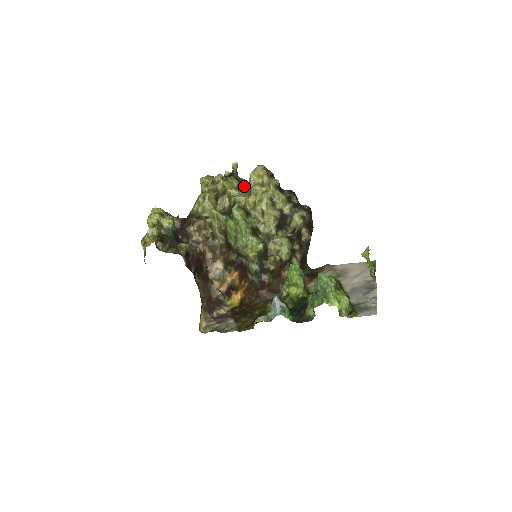
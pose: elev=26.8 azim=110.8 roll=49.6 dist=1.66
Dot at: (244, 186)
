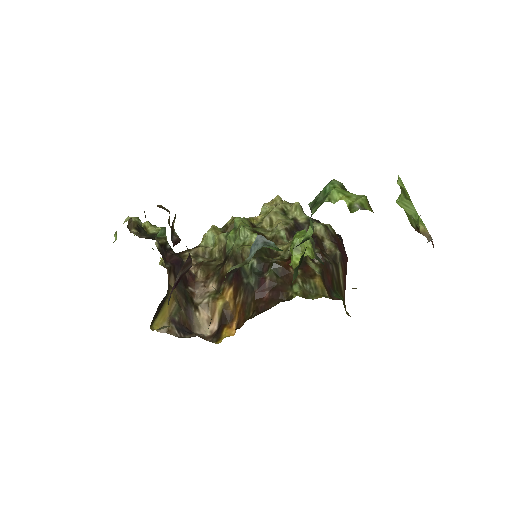
Dot at: occluded
